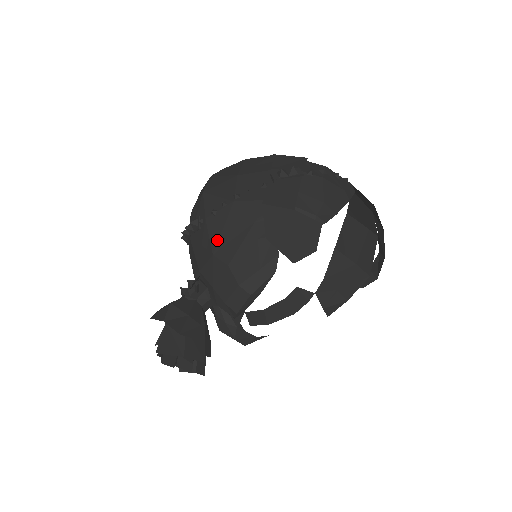
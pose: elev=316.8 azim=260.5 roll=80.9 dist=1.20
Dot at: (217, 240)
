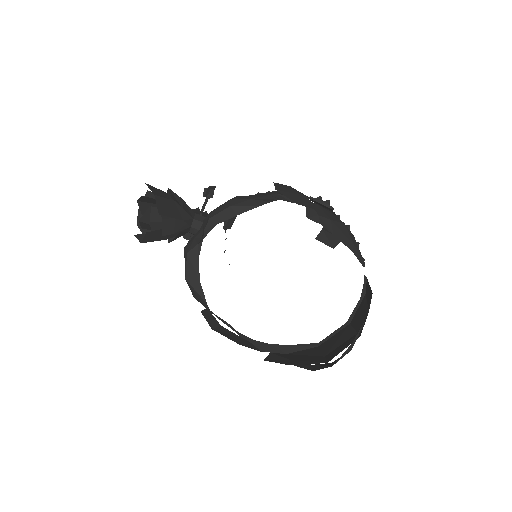
Dot at: occluded
